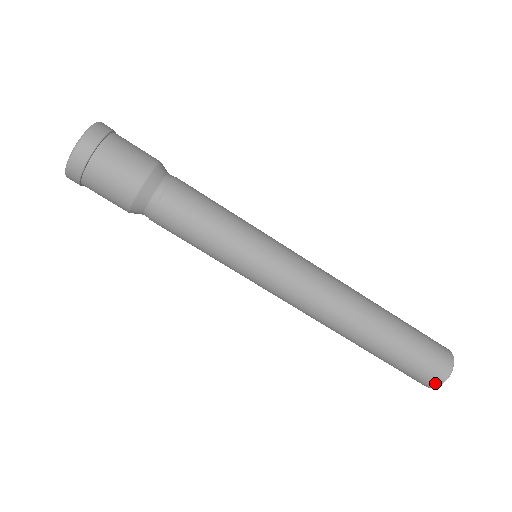
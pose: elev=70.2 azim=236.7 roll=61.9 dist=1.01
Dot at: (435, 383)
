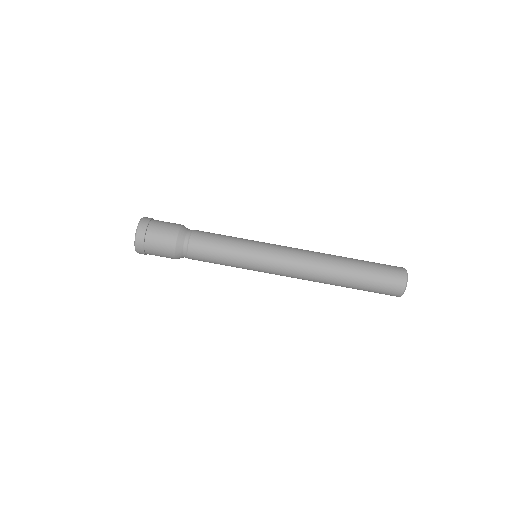
Dot at: (399, 294)
